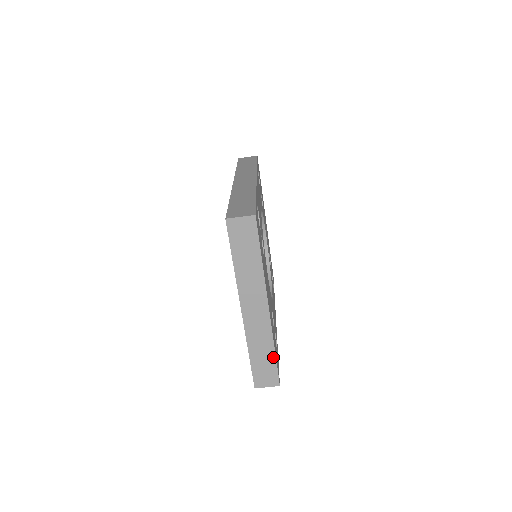
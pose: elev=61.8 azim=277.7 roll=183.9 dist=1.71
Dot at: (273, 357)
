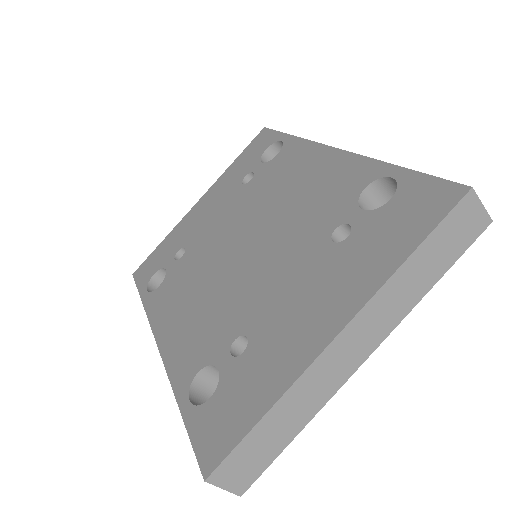
Dot at: (287, 441)
